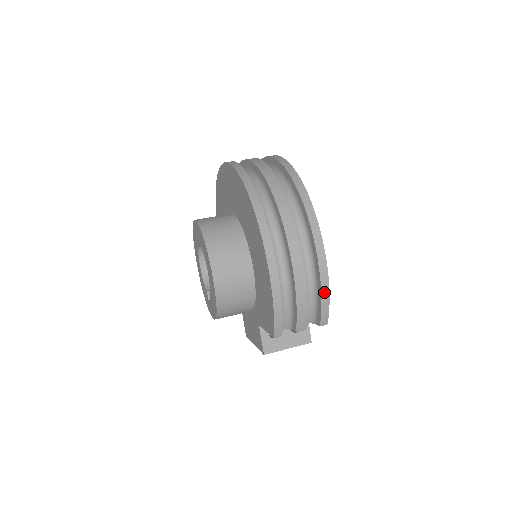
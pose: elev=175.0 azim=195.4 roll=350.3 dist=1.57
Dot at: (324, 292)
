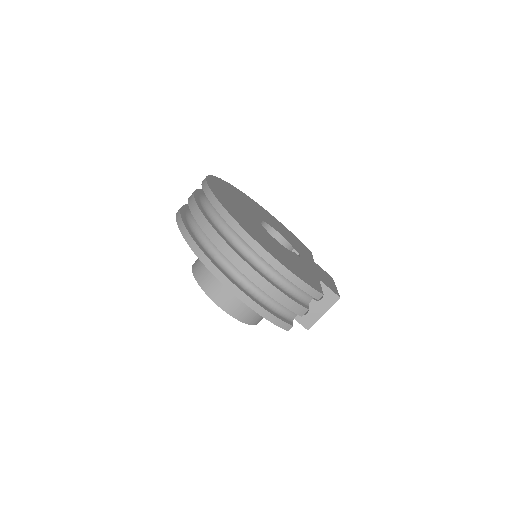
Dot at: (294, 281)
